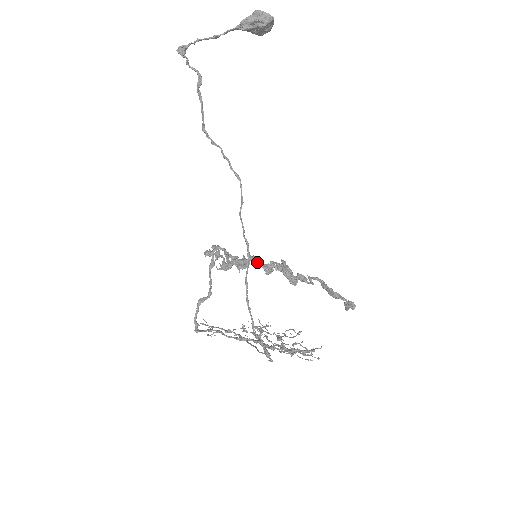
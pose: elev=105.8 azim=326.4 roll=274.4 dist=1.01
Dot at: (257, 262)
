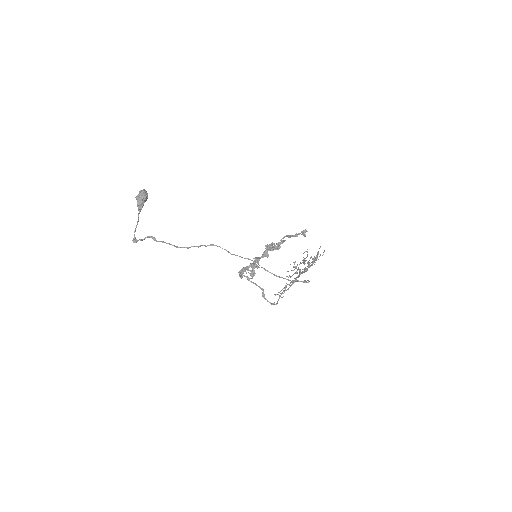
Dot at: (259, 258)
